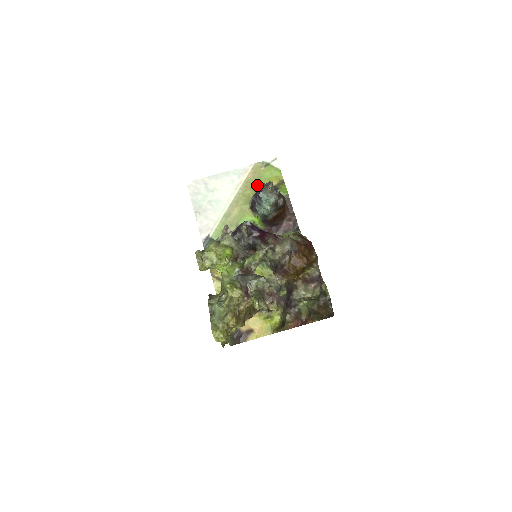
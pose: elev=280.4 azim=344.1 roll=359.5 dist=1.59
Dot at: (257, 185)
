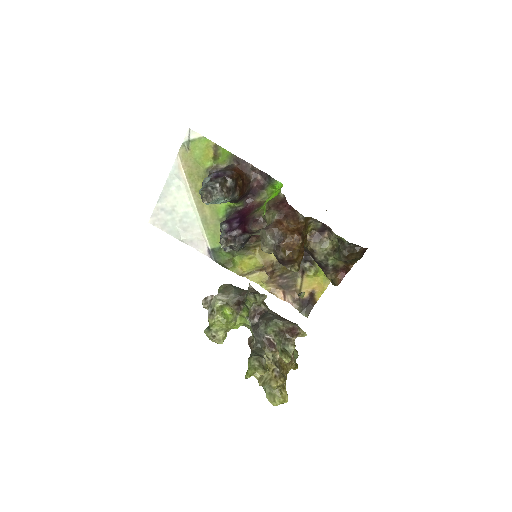
Dot at: (199, 171)
